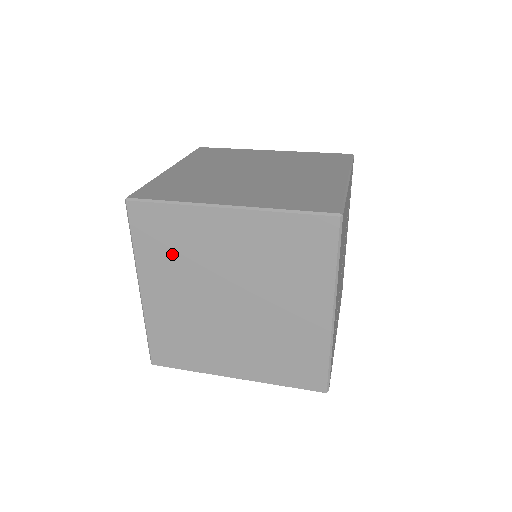
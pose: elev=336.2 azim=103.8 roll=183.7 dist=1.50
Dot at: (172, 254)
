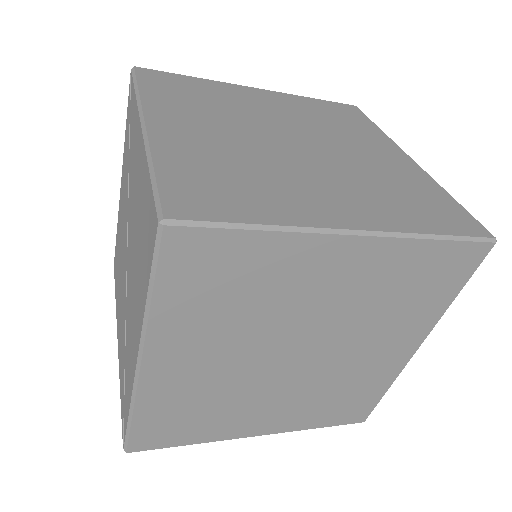
Dot at: (227, 307)
